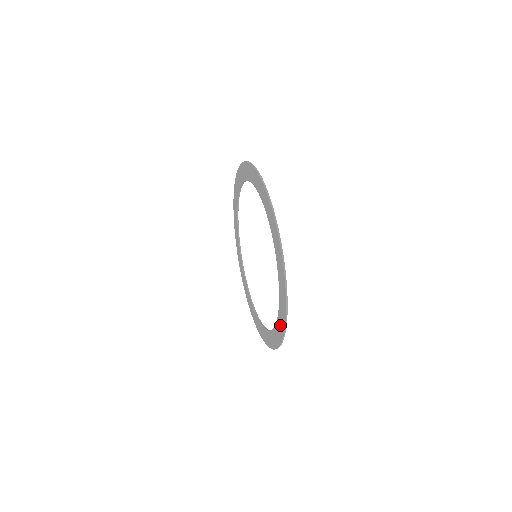
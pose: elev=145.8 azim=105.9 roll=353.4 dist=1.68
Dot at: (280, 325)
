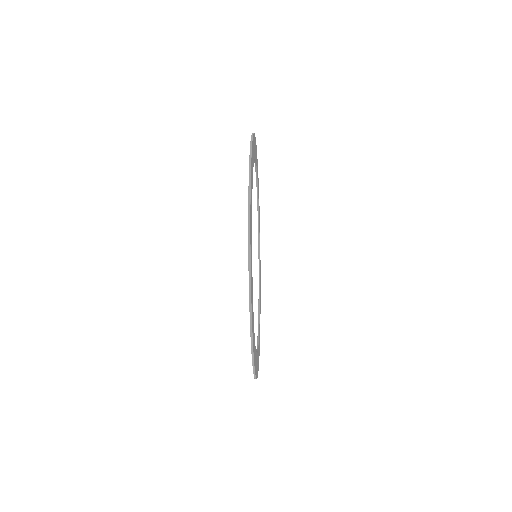
Dot at: occluded
